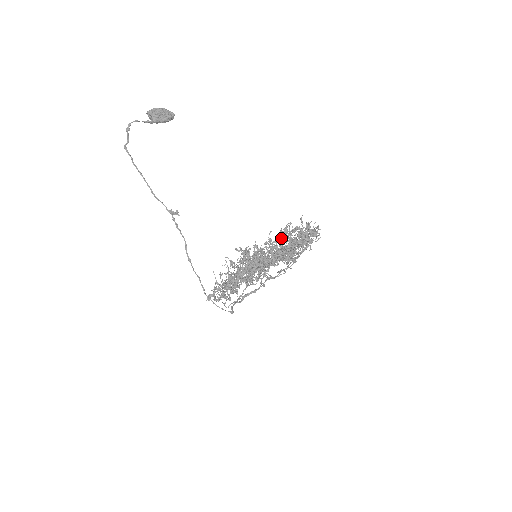
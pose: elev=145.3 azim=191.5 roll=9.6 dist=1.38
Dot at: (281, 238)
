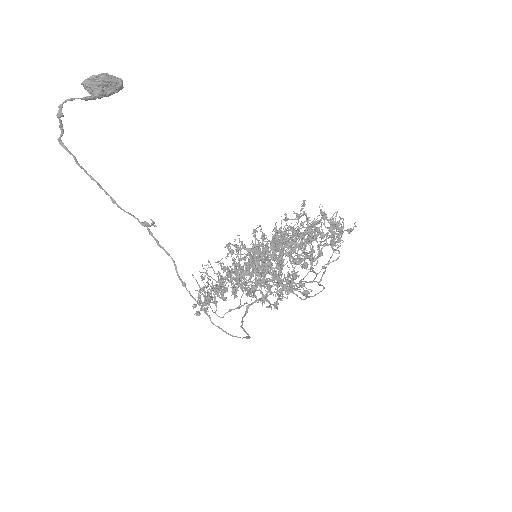
Dot at: occluded
